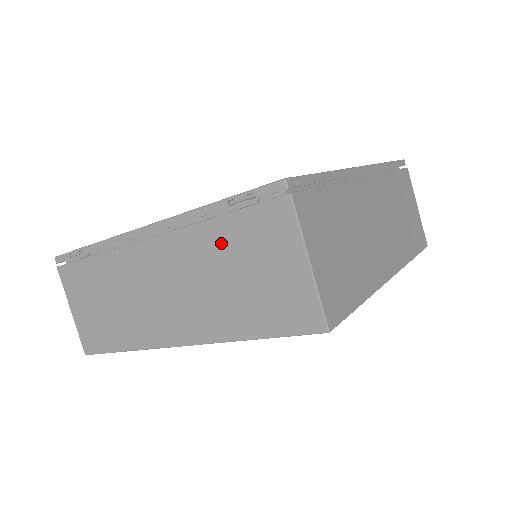
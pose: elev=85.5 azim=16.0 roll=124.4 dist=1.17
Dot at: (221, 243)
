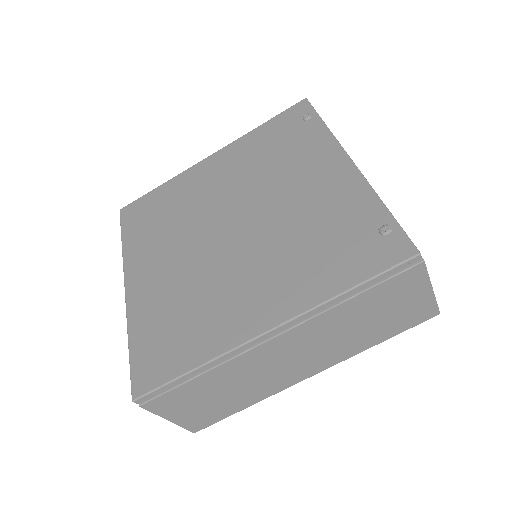
Dot at: occluded
